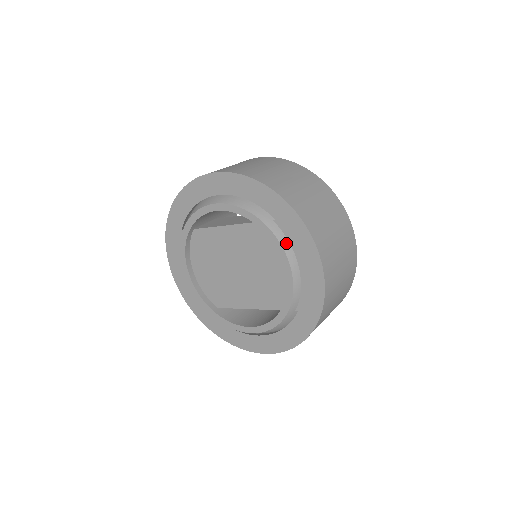
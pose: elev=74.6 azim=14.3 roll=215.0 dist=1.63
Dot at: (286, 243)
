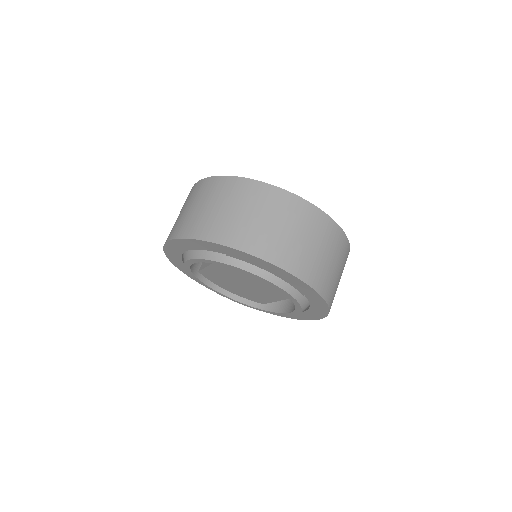
Dot at: (248, 266)
